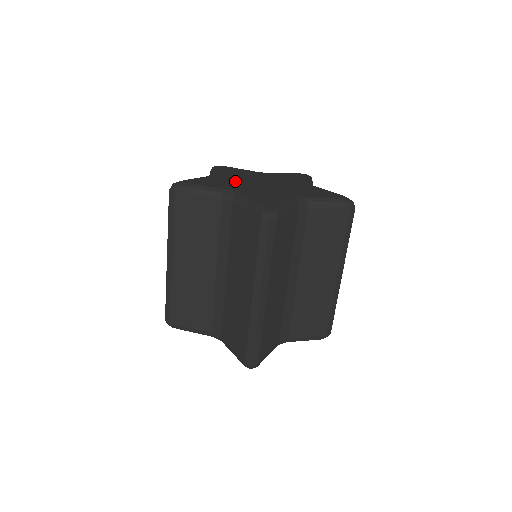
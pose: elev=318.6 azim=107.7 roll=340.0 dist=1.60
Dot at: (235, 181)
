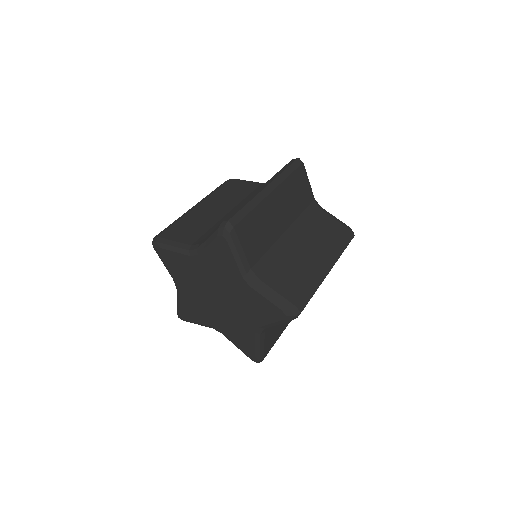
Dot at: occluded
